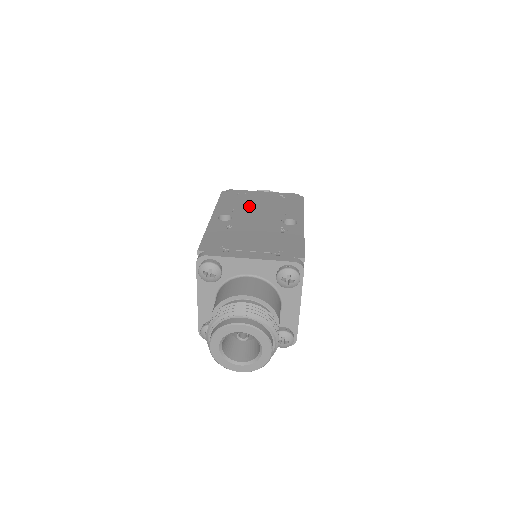
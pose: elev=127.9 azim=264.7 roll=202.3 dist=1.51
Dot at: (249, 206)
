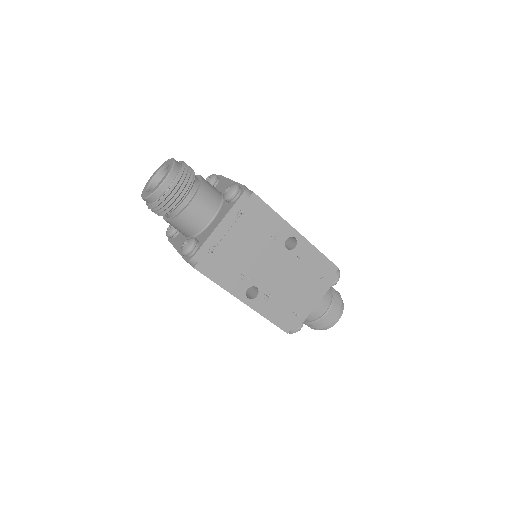
Dot at: (244, 261)
